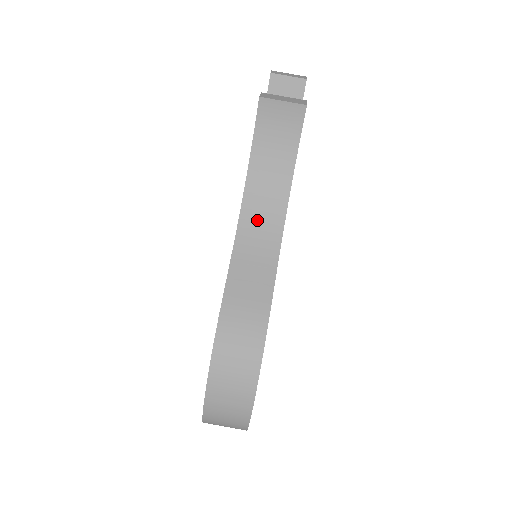
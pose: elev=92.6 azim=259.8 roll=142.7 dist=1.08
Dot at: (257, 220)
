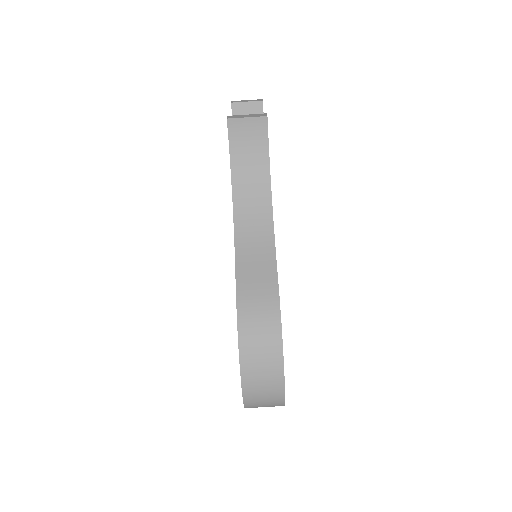
Dot at: (249, 220)
